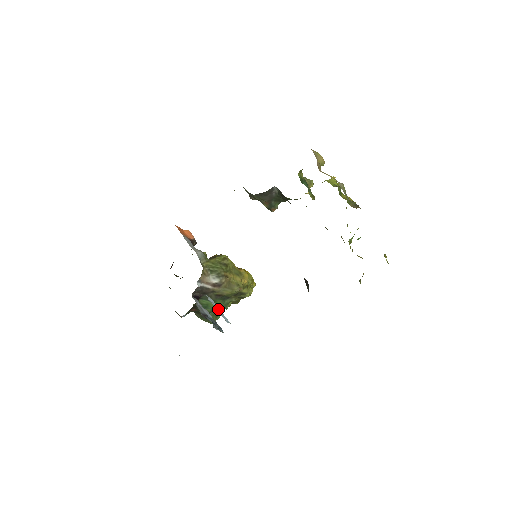
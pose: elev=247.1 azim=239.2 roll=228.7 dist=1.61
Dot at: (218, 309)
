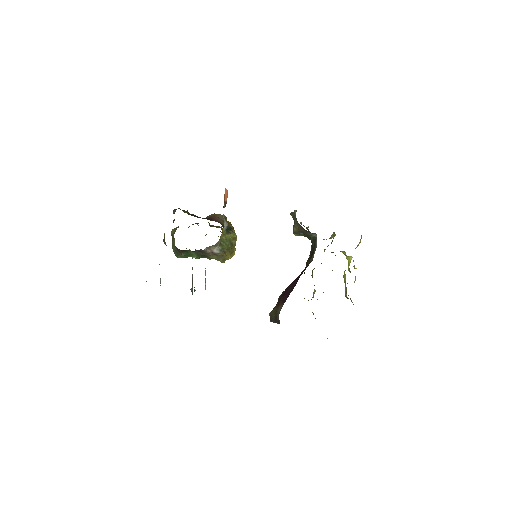
Dot at: (205, 283)
